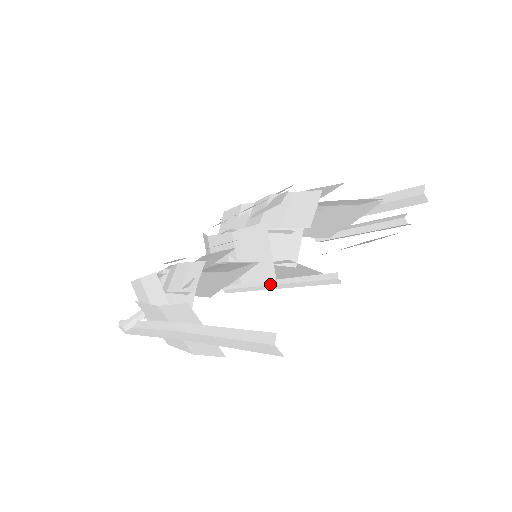
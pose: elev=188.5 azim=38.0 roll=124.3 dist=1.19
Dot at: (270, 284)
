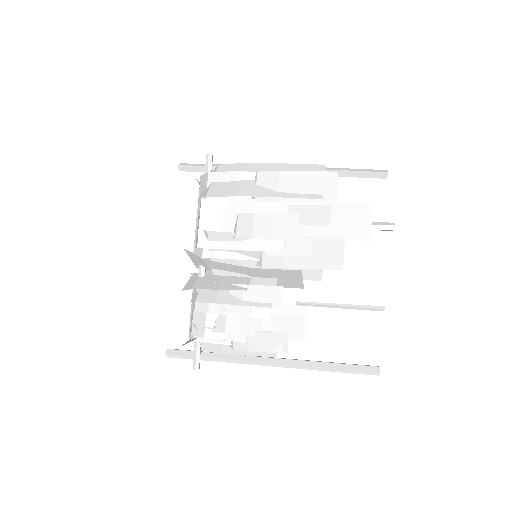
Dot at: (316, 306)
